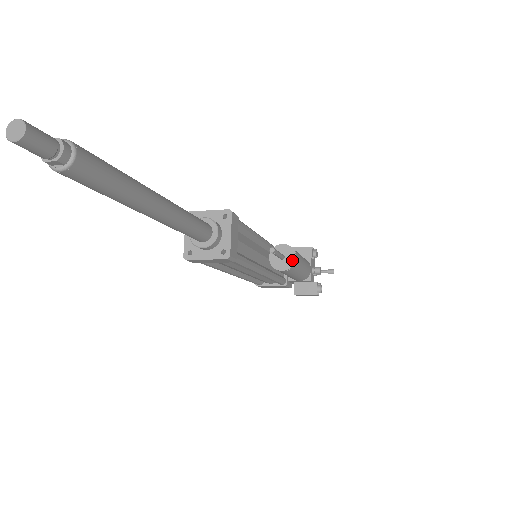
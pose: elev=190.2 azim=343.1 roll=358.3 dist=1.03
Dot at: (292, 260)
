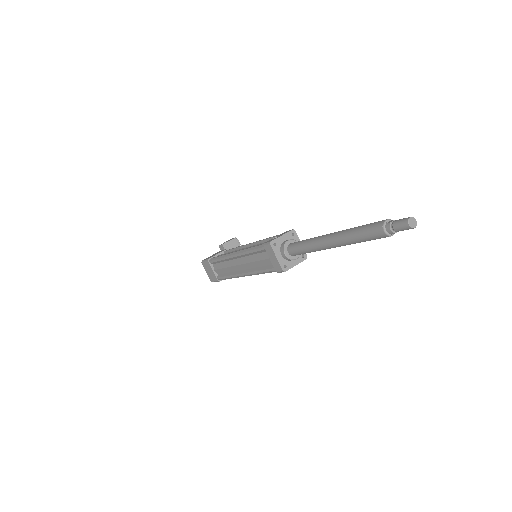
Dot at: occluded
